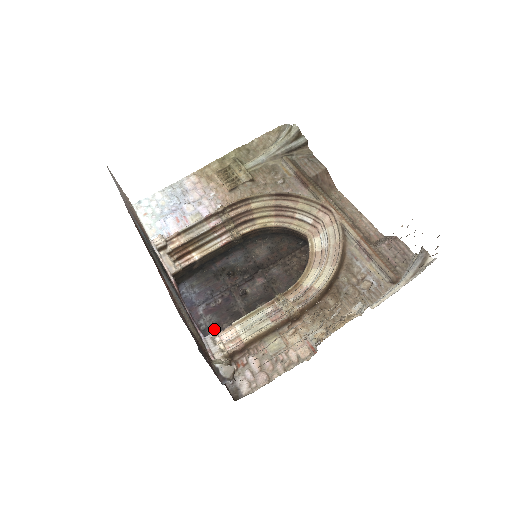
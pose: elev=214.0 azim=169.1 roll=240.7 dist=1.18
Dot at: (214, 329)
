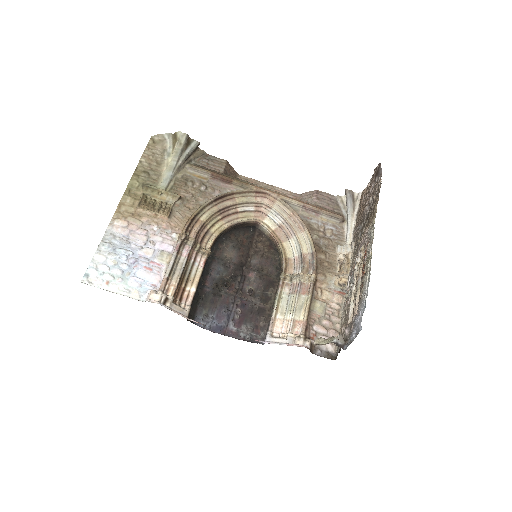
Dot at: (257, 333)
